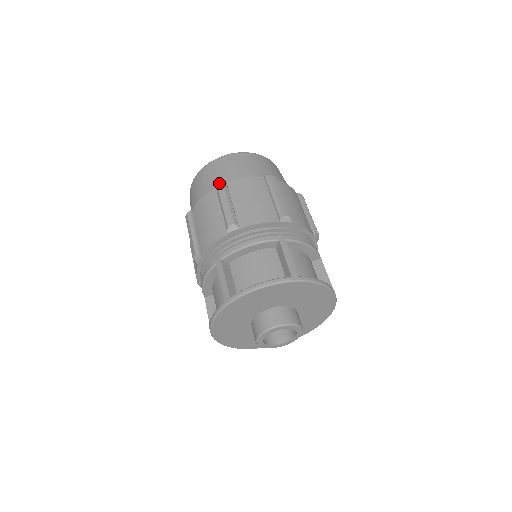
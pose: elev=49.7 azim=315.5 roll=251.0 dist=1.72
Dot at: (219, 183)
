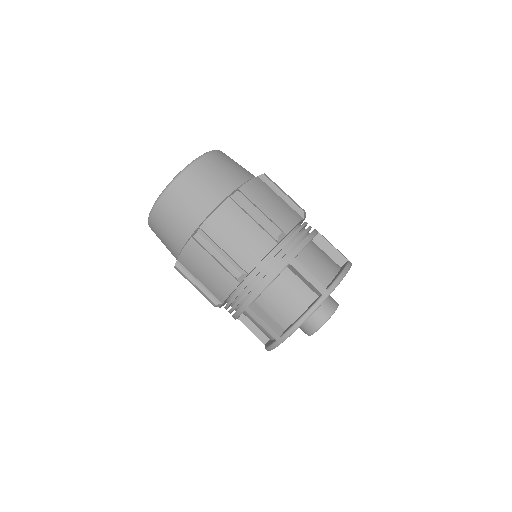
Dot at: (194, 234)
